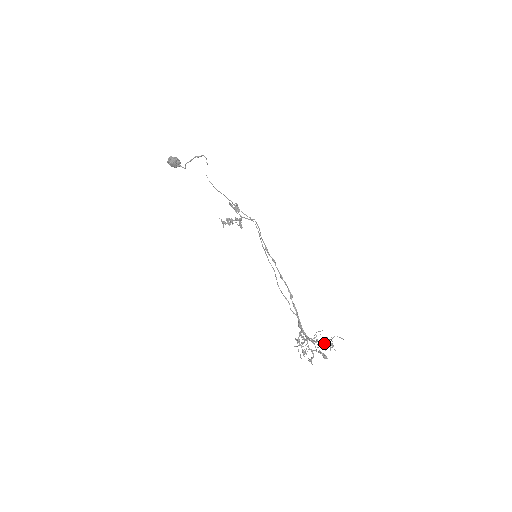
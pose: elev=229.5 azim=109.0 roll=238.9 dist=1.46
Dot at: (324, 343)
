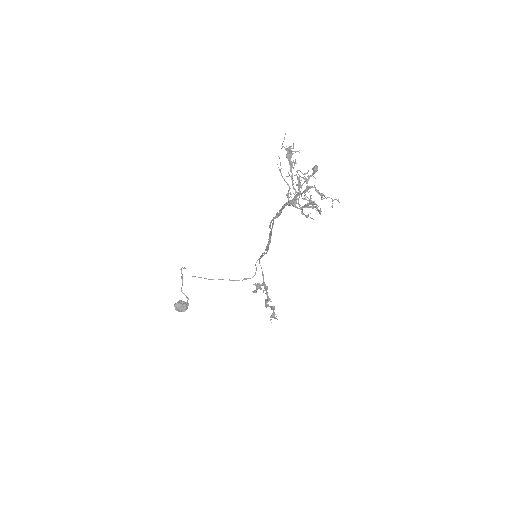
Dot at: occluded
